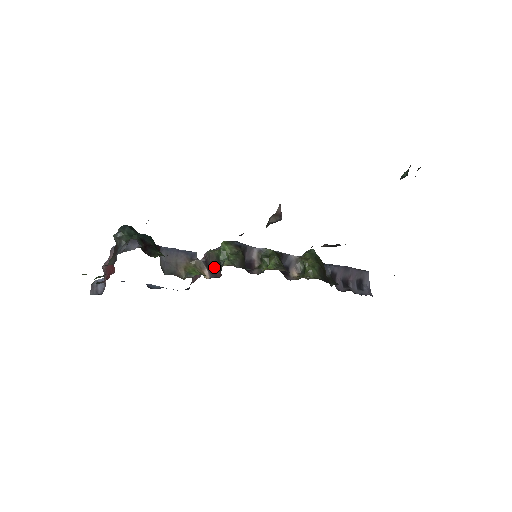
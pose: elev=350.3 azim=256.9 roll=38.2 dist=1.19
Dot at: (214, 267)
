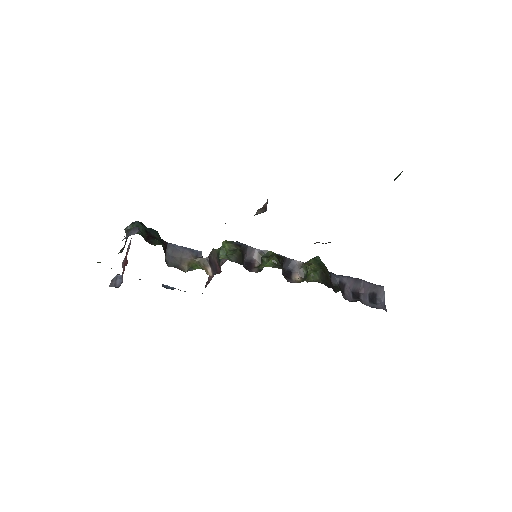
Dot at: (216, 264)
